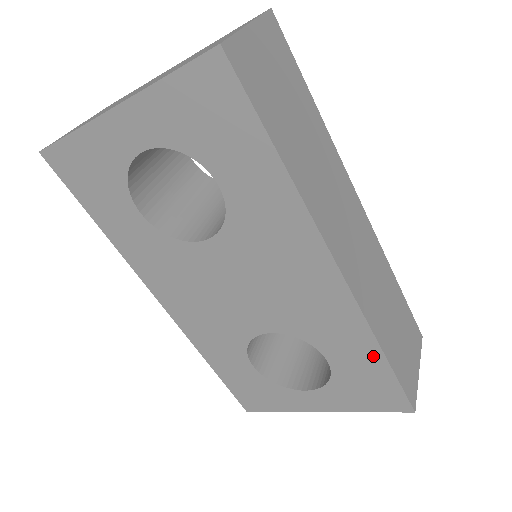
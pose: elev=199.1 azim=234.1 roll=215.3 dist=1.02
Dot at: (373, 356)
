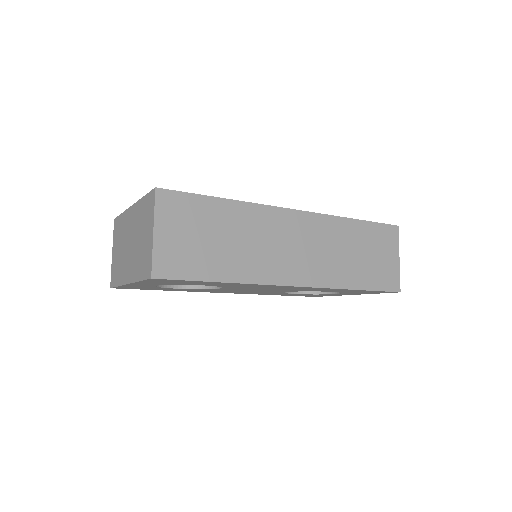
Dot at: (351, 290)
